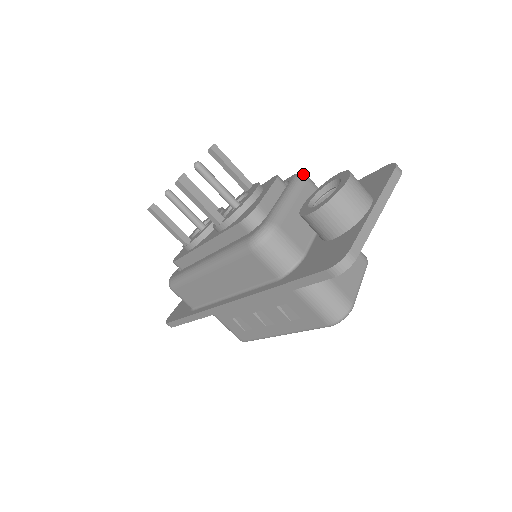
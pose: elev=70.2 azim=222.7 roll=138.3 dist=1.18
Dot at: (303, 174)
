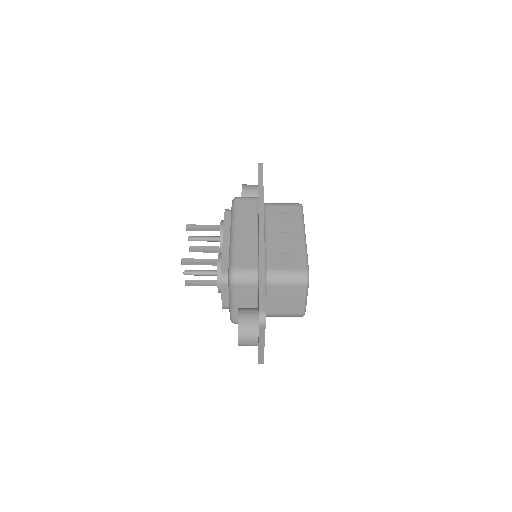
Dot at: (231, 281)
